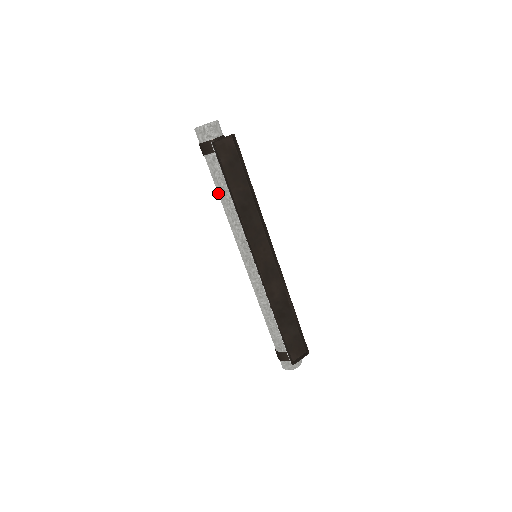
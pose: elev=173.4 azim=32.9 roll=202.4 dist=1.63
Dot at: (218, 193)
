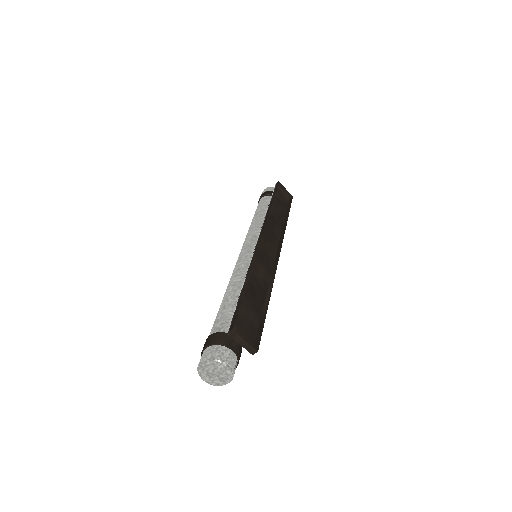
Dot at: (254, 215)
